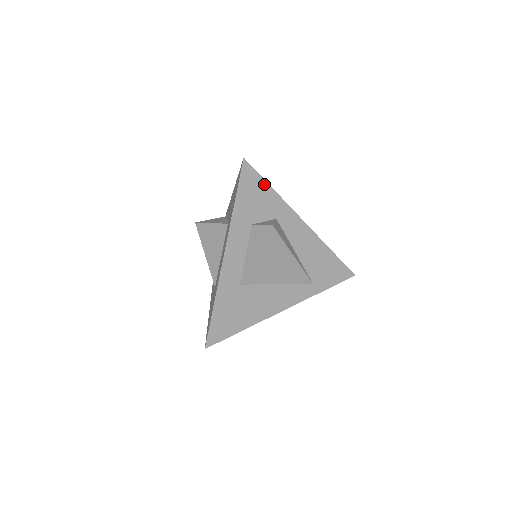
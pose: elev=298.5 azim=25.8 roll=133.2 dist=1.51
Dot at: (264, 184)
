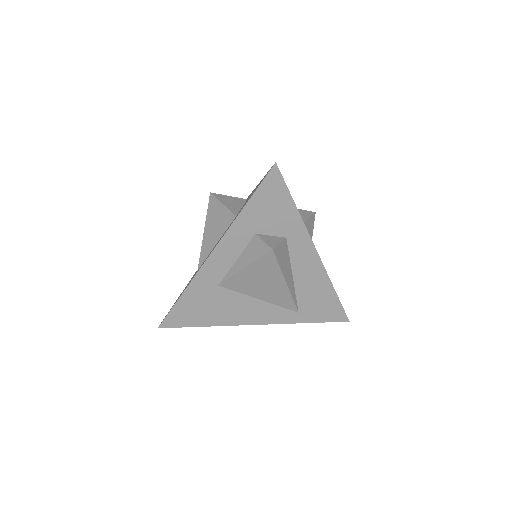
Dot at: (288, 198)
